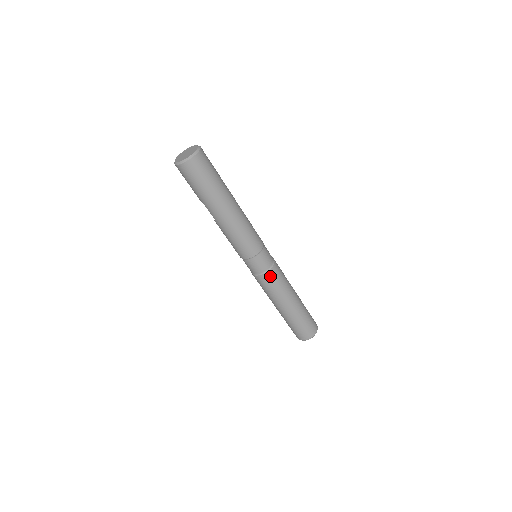
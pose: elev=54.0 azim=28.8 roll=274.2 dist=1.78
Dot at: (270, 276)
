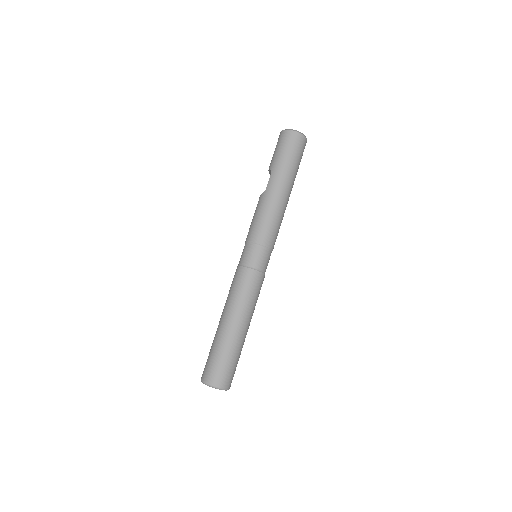
Dot at: (255, 277)
